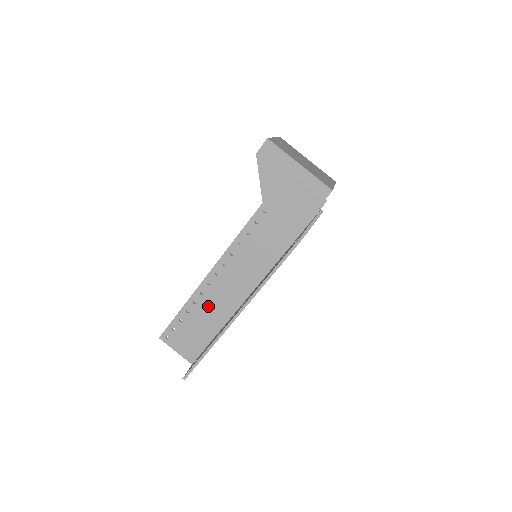
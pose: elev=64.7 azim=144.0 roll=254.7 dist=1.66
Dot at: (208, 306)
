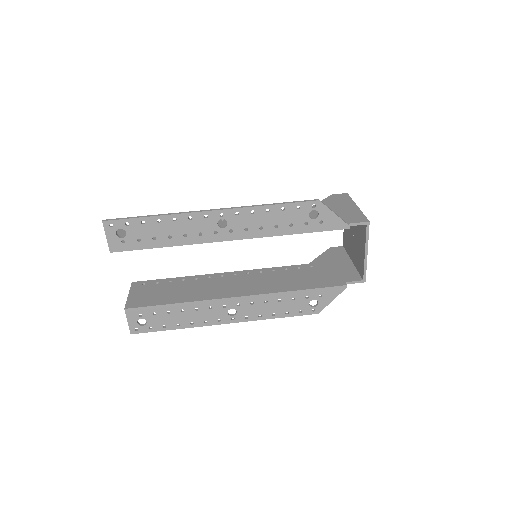
Dot at: occluded
